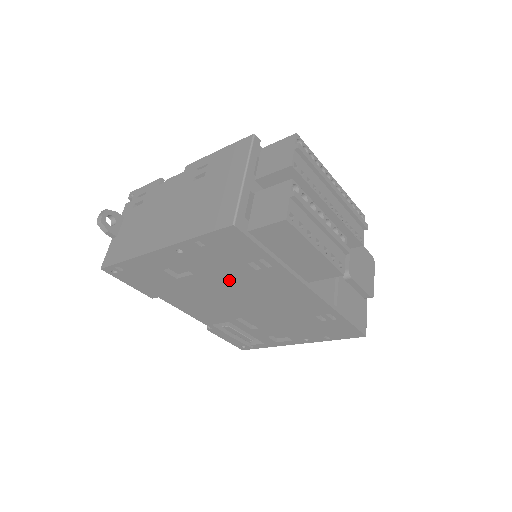
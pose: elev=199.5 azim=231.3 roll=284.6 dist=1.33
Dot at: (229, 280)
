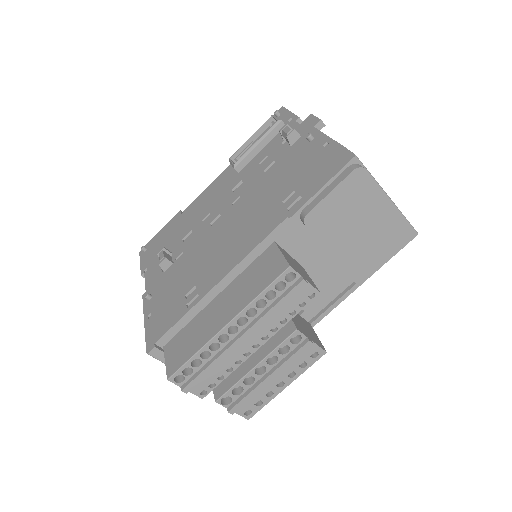
Dot at: occluded
